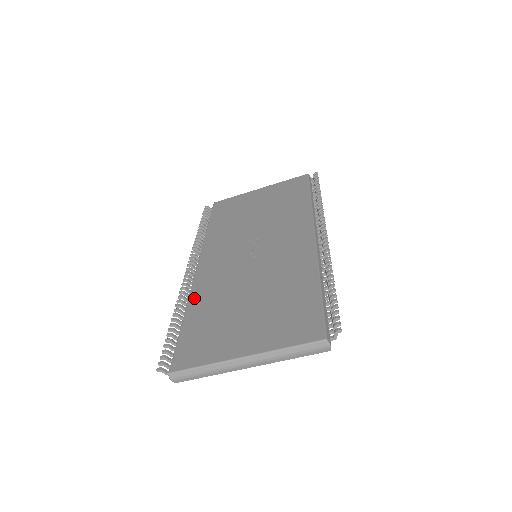
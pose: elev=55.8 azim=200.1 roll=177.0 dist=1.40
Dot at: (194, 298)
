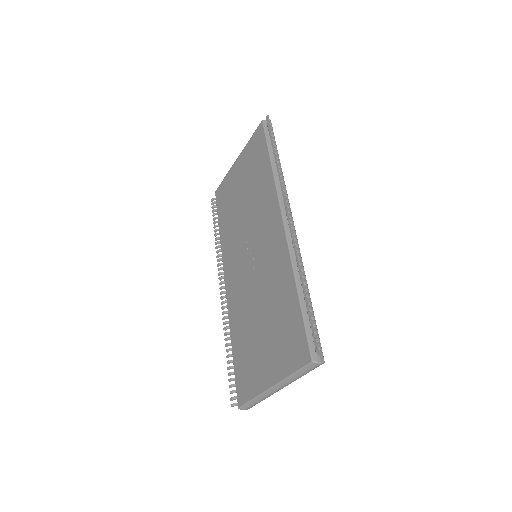
Dot at: (231, 324)
